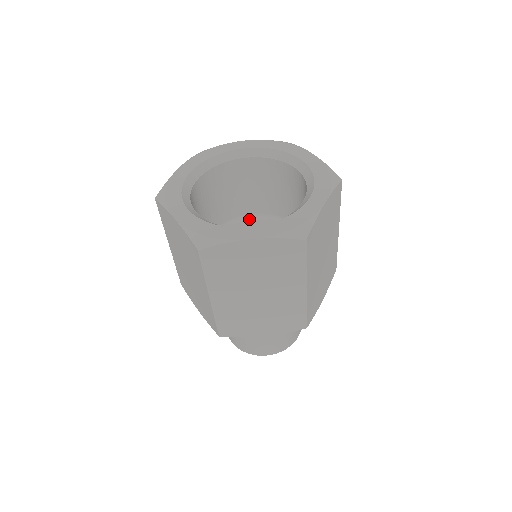
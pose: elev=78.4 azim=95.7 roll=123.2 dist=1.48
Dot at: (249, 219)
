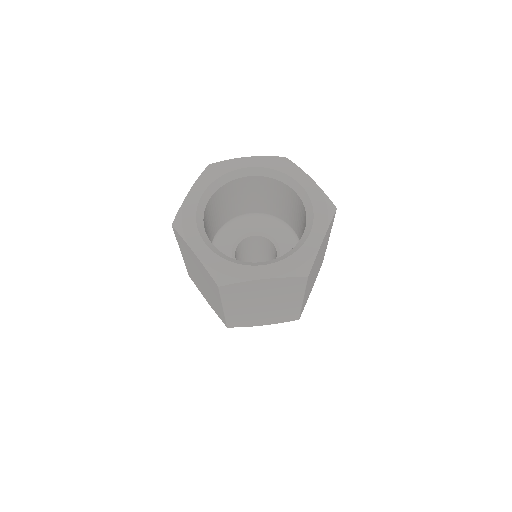
Dot at: (248, 218)
